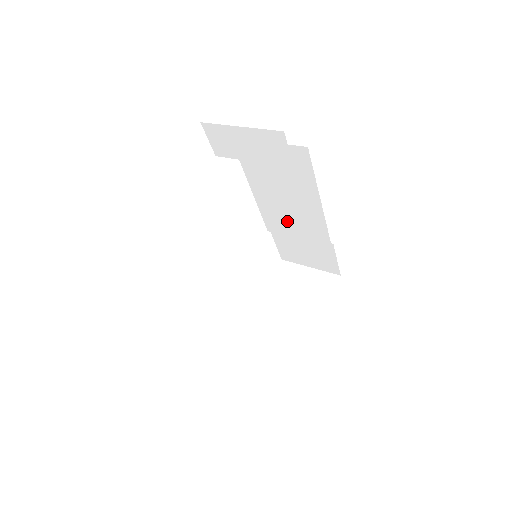
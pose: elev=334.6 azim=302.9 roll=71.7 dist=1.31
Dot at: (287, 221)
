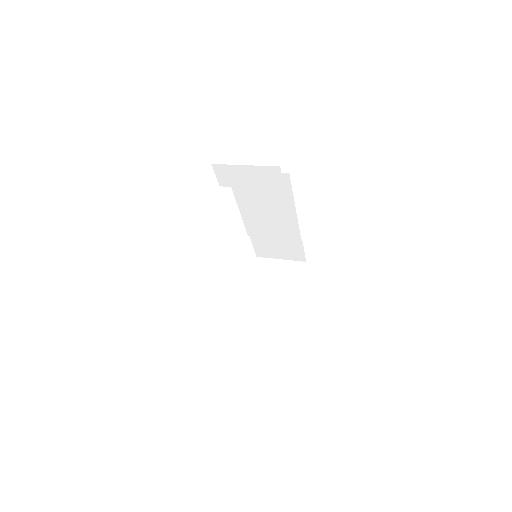
Dot at: (266, 226)
